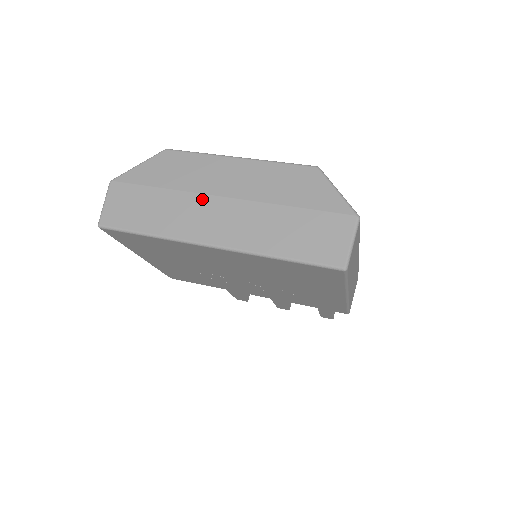
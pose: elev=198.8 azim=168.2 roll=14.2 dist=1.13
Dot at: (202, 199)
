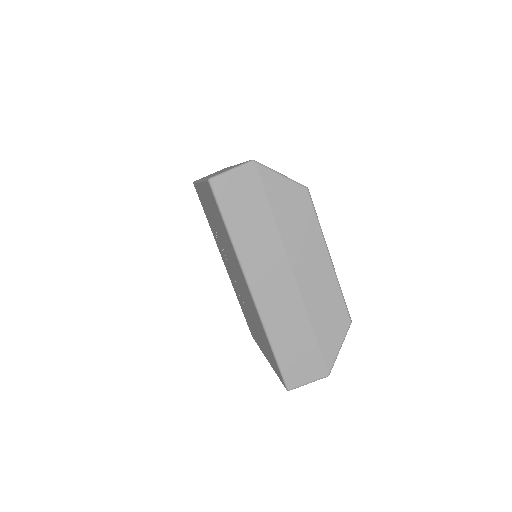
Dot at: (283, 257)
